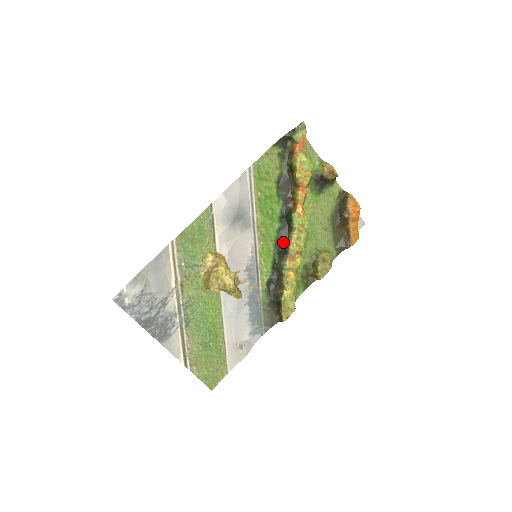
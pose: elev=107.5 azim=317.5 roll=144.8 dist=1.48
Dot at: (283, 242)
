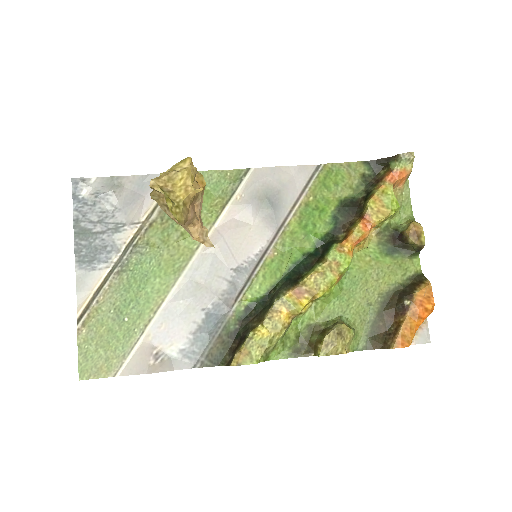
Dot at: (302, 270)
